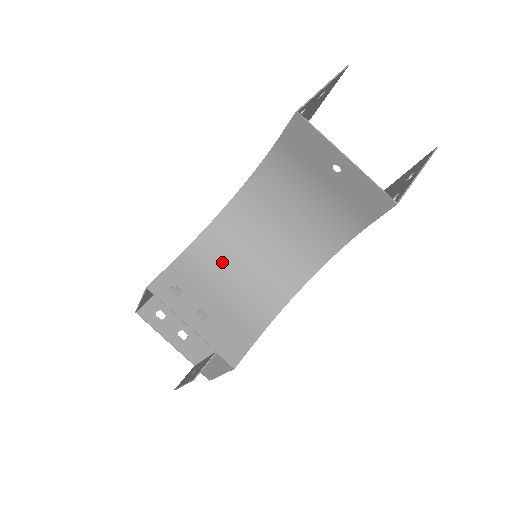
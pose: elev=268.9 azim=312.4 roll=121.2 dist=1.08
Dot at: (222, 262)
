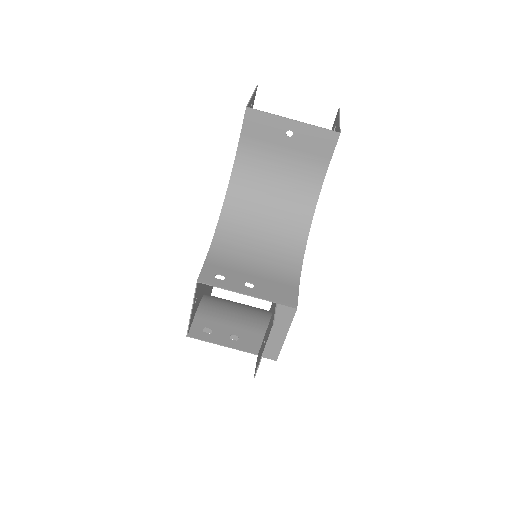
Dot at: (240, 248)
